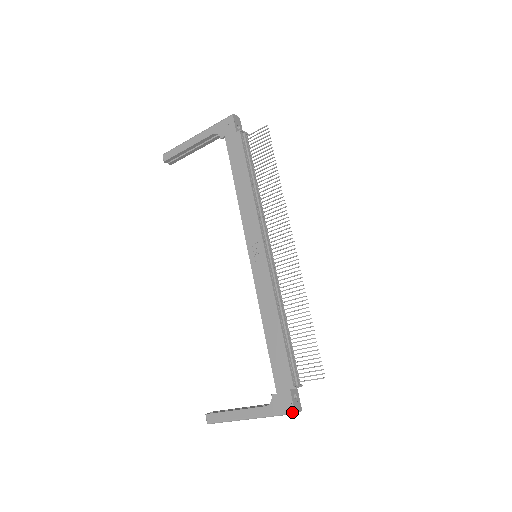
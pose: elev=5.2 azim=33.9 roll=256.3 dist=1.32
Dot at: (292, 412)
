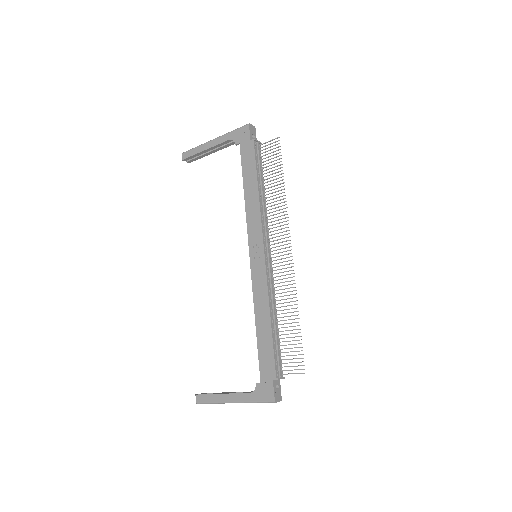
Dot at: (272, 401)
